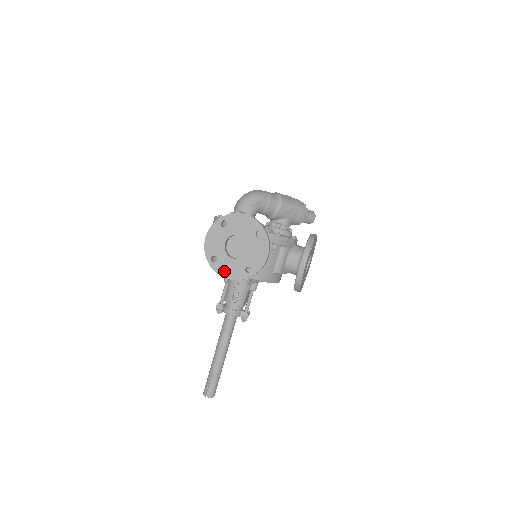
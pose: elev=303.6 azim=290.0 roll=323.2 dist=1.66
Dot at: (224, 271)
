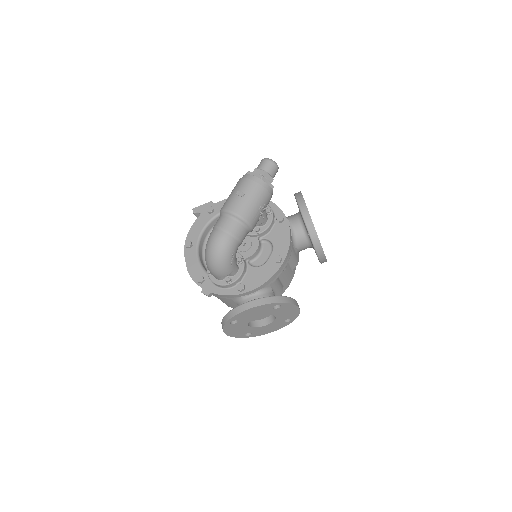
Dot at: (265, 332)
